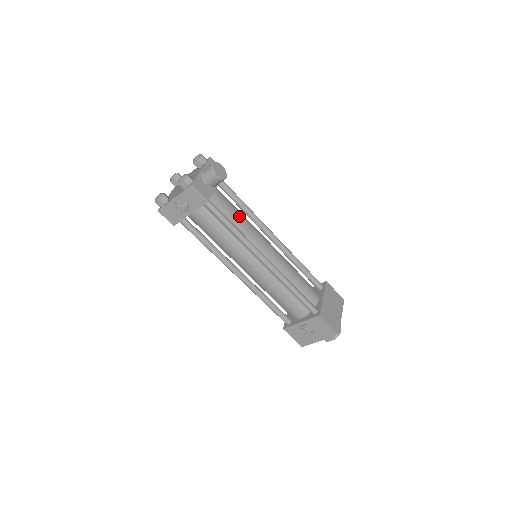
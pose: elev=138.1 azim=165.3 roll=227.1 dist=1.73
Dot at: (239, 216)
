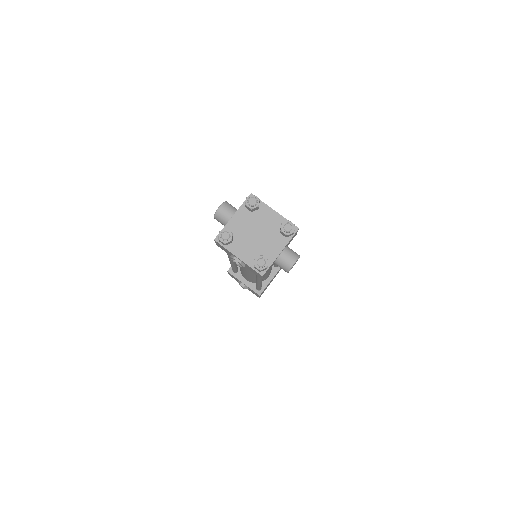
Dot at: occluded
